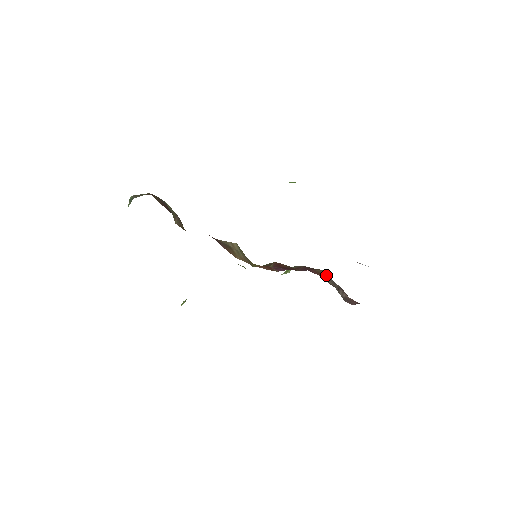
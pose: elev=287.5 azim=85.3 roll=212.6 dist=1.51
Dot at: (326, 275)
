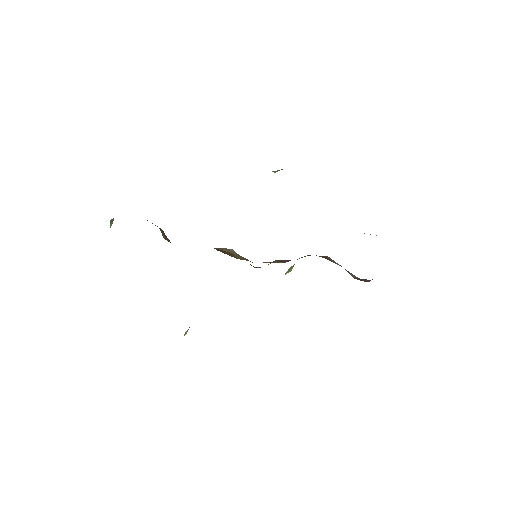
Dot at: occluded
